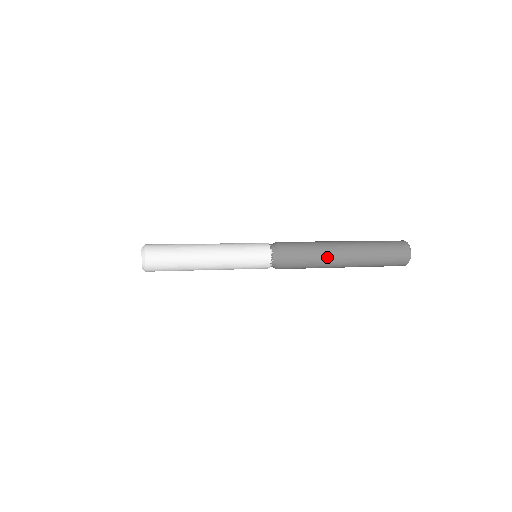
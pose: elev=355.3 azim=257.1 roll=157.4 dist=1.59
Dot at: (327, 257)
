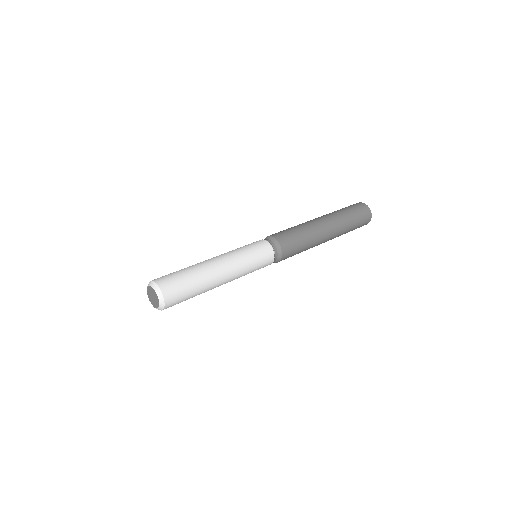
Dot at: (313, 229)
